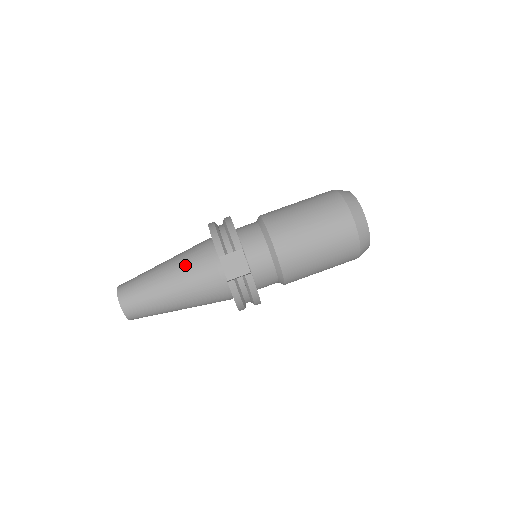
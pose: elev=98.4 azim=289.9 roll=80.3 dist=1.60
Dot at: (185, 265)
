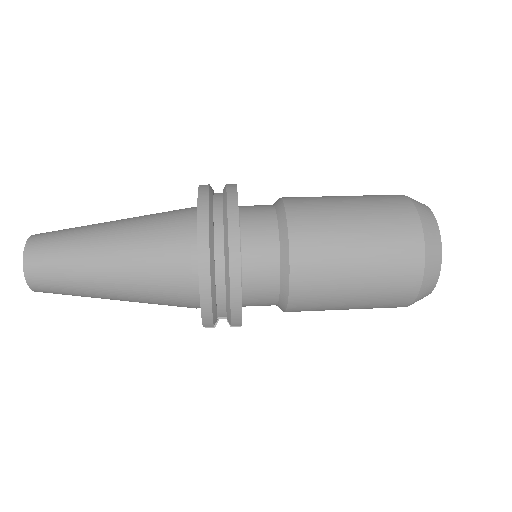
Dot at: occluded
